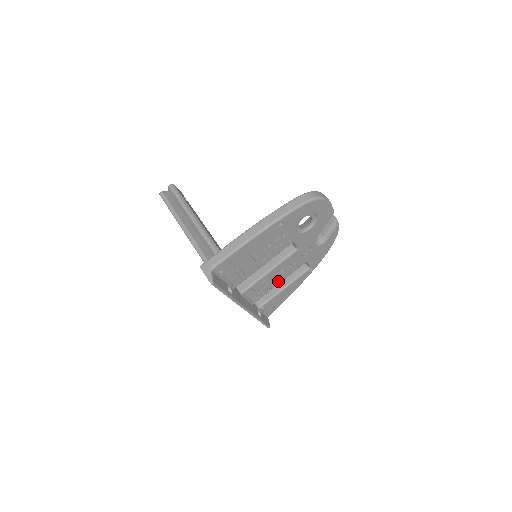
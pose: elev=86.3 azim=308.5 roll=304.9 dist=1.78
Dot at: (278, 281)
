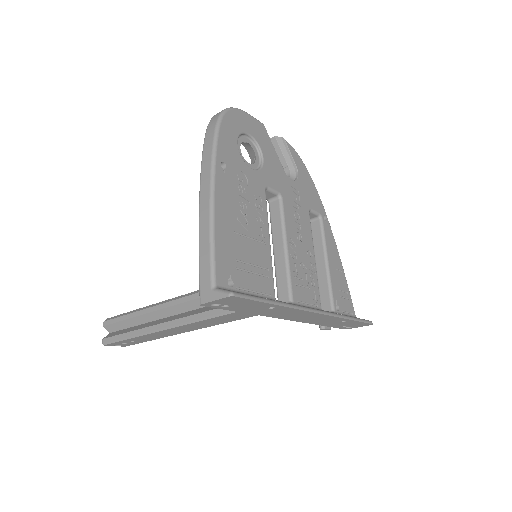
Dot at: (310, 256)
